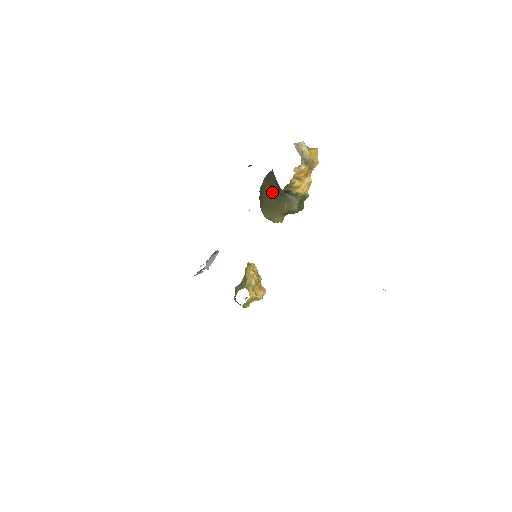
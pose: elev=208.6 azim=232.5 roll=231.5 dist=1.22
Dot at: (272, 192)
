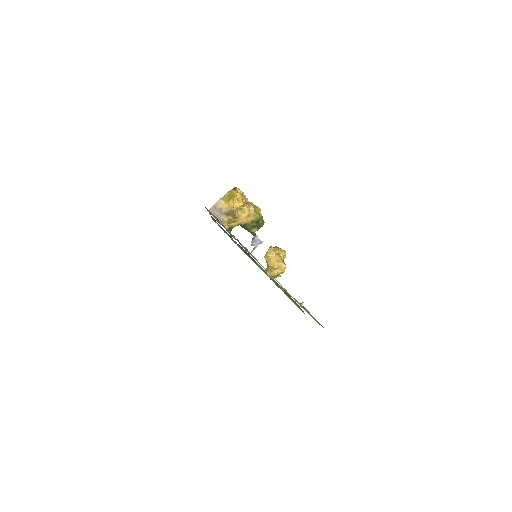
Dot at: occluded
